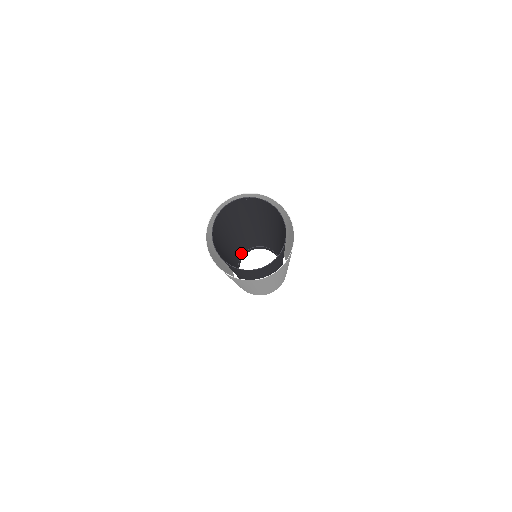
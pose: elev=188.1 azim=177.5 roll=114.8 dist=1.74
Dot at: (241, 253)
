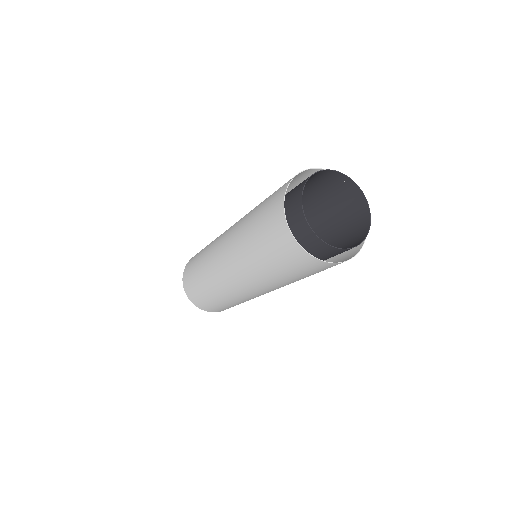
Dot at: occluded
